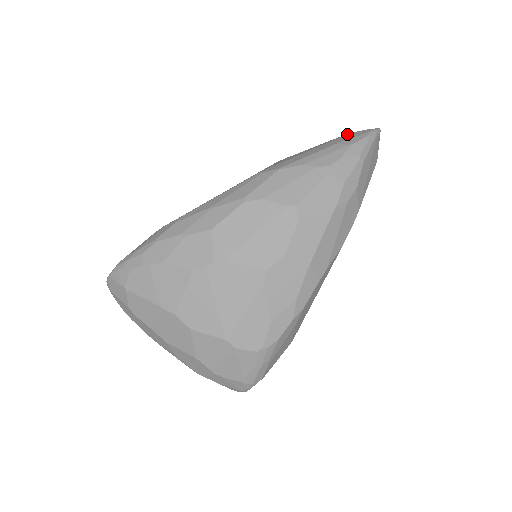
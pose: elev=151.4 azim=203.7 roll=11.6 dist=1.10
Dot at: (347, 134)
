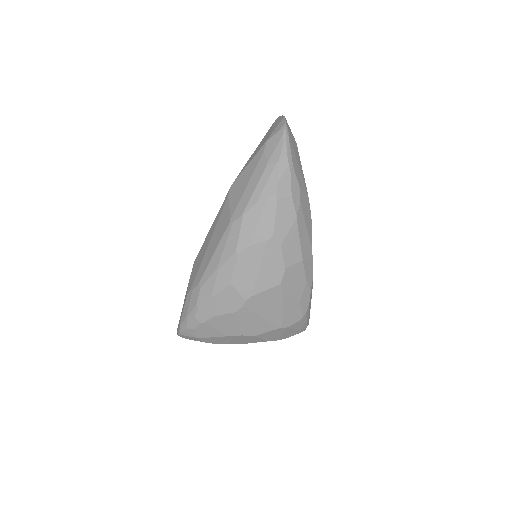
Dot at: (266, 145)
